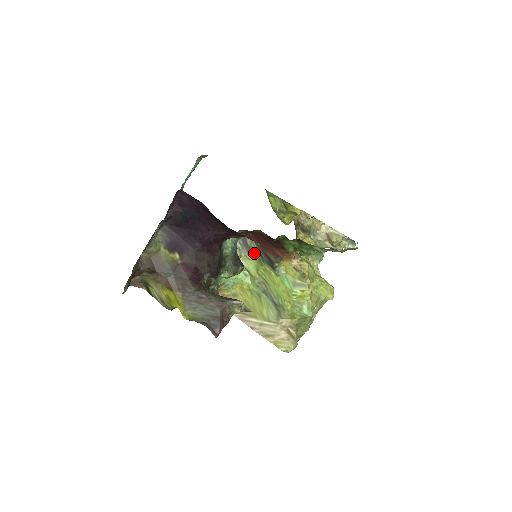
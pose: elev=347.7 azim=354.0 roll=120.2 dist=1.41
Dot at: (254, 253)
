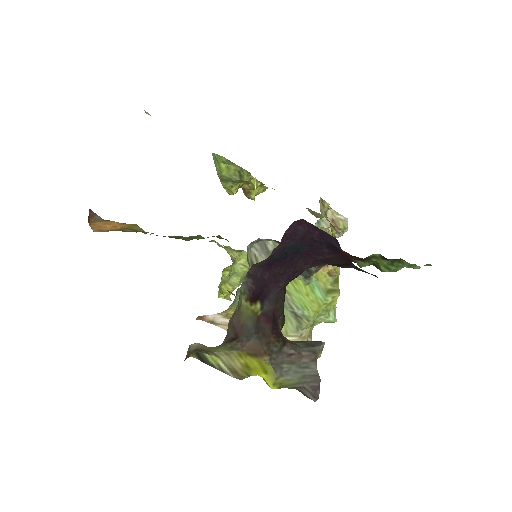
Dot at: occluded
